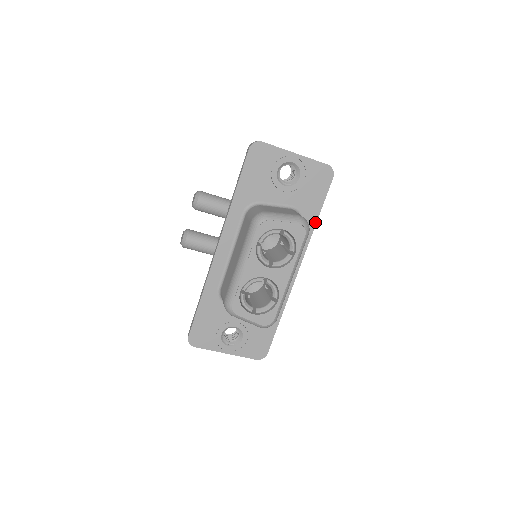
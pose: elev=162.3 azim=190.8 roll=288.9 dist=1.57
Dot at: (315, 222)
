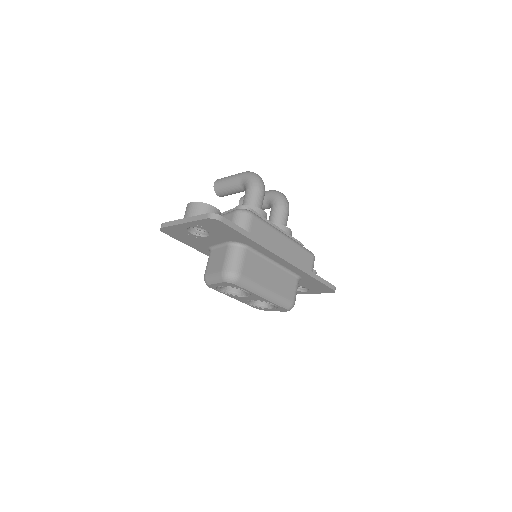
Dot at: (253, 242)
